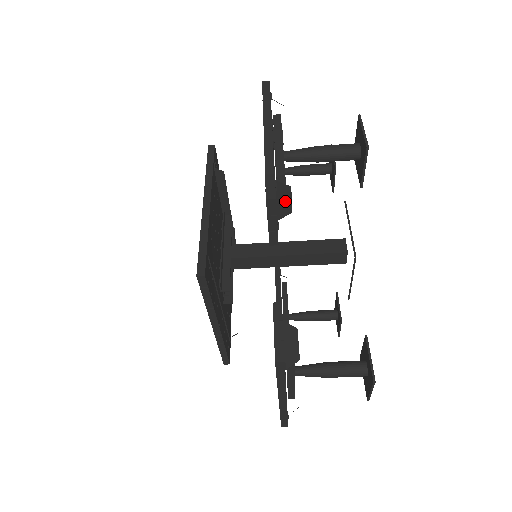
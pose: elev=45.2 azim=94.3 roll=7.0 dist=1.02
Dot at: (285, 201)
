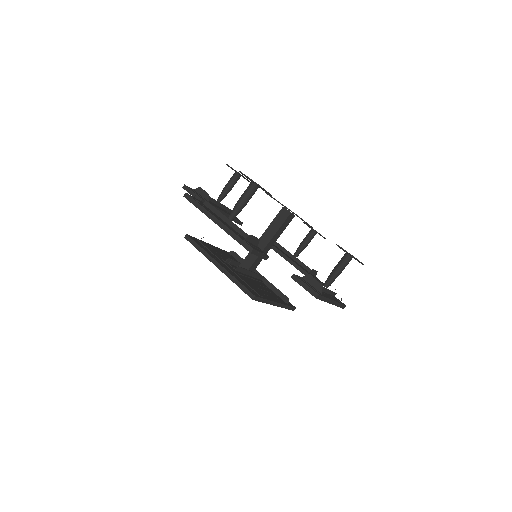
Dot at: (203, 193)
